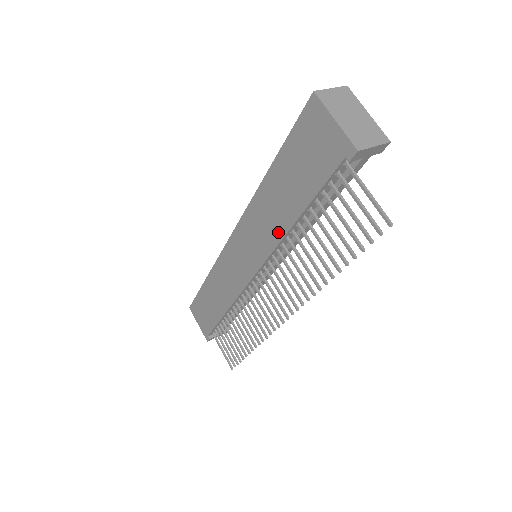
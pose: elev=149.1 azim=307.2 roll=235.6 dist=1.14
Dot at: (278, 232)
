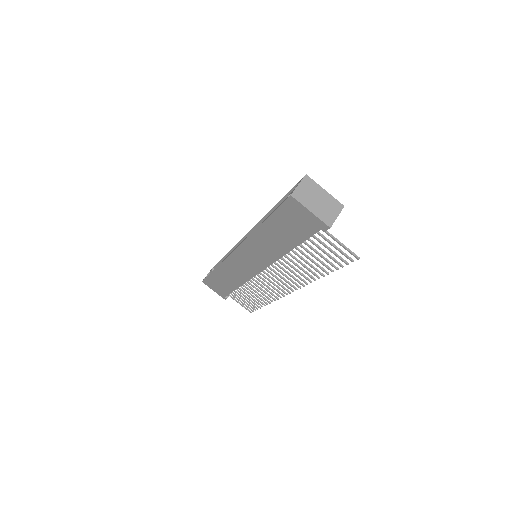
Dot at: (277, 254)
